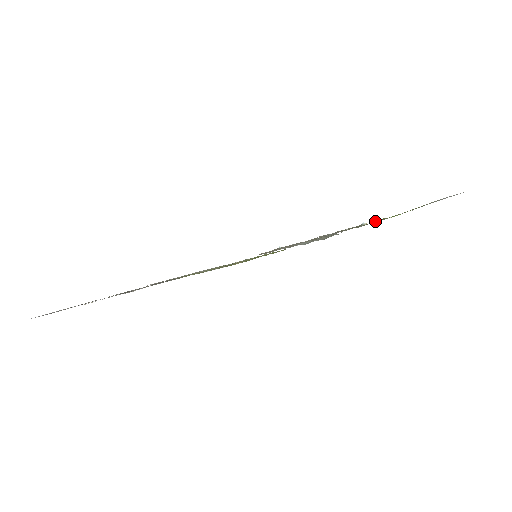
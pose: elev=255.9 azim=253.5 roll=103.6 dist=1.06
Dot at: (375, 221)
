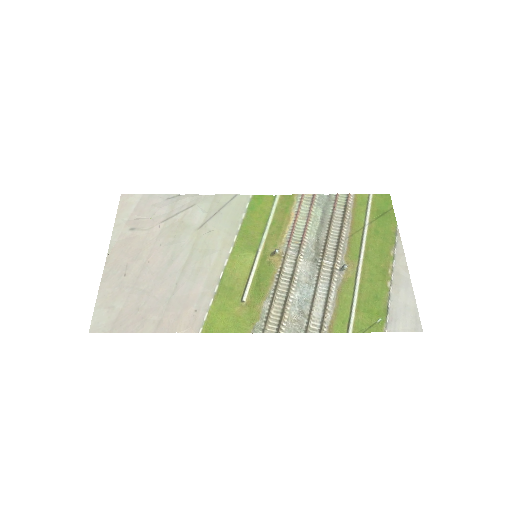
Dot at: (349, 323)
